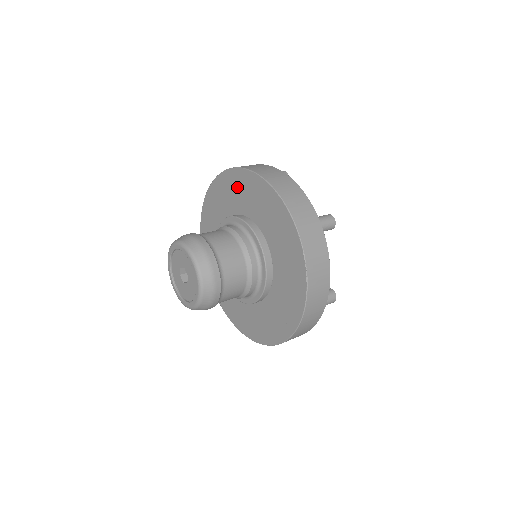
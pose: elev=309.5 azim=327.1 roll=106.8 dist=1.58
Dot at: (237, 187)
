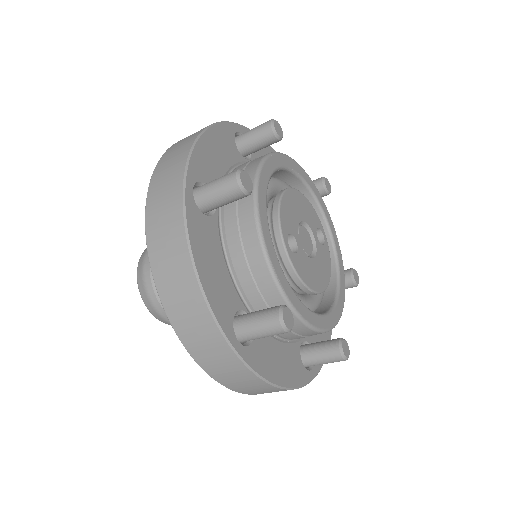
Dot at: occluded
